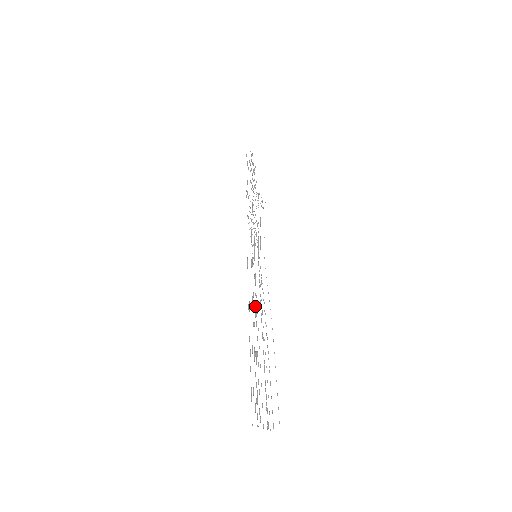
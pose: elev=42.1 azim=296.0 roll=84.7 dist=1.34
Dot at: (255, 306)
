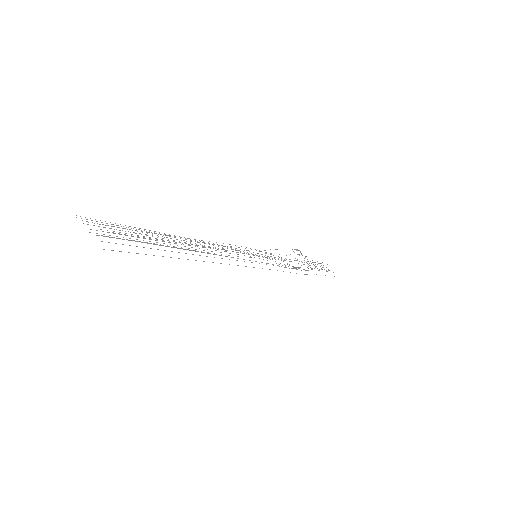
Dot at: occluded
